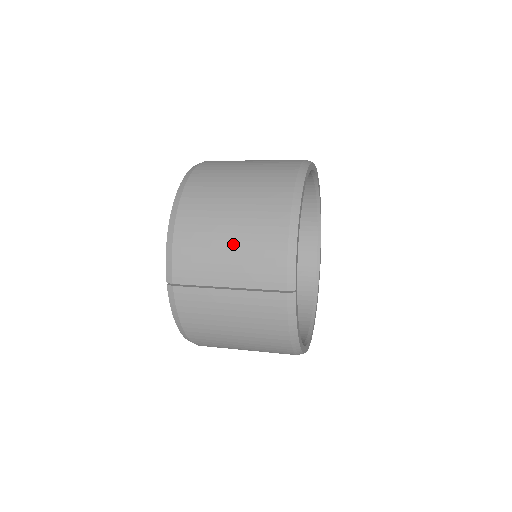
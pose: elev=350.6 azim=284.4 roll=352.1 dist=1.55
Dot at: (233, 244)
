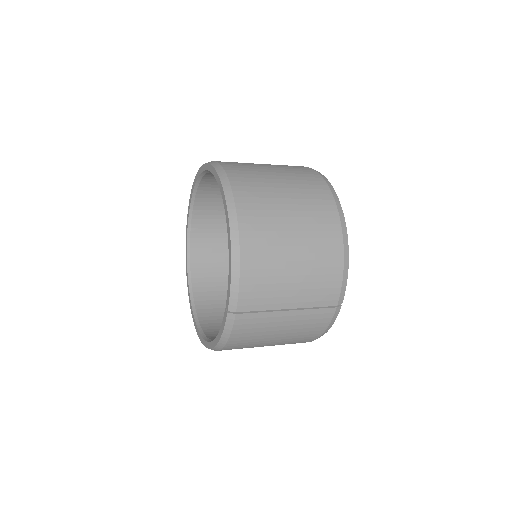
Dot at: (298, 271)
